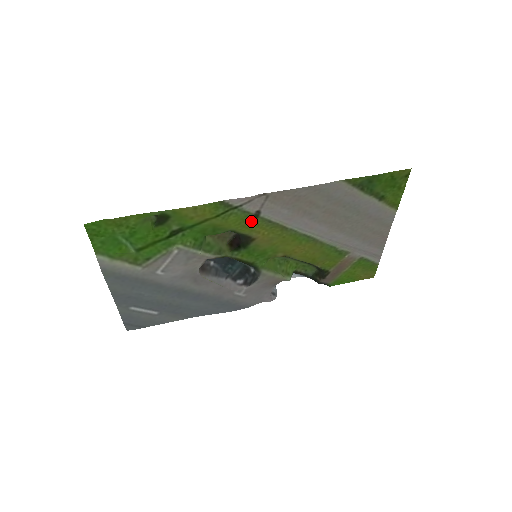
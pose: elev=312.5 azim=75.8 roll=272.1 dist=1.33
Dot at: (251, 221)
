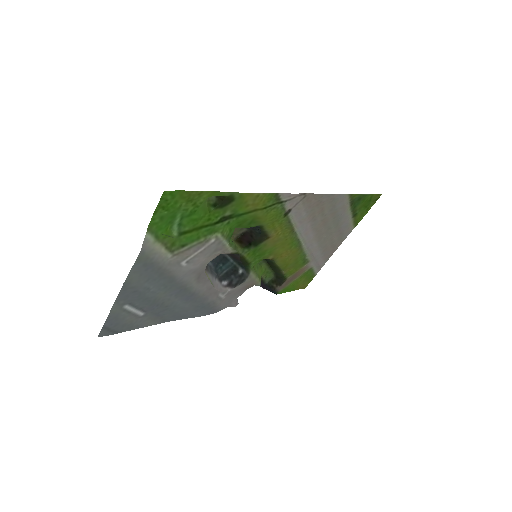
Dot at: (280, 219)
